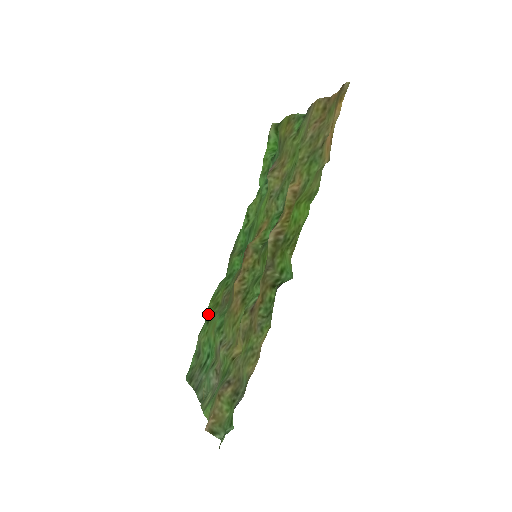
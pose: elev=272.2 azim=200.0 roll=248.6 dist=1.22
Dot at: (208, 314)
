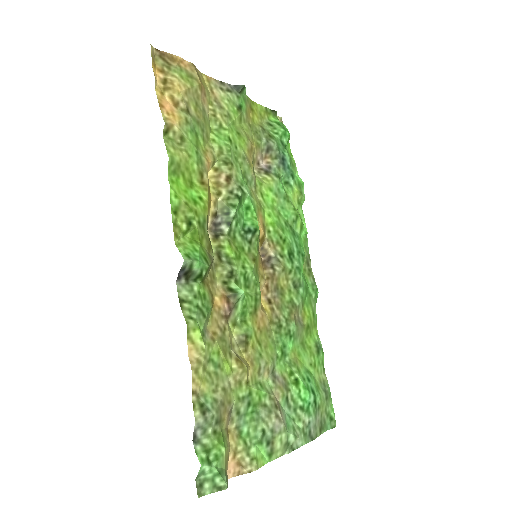
Dot at: (319, 343)
